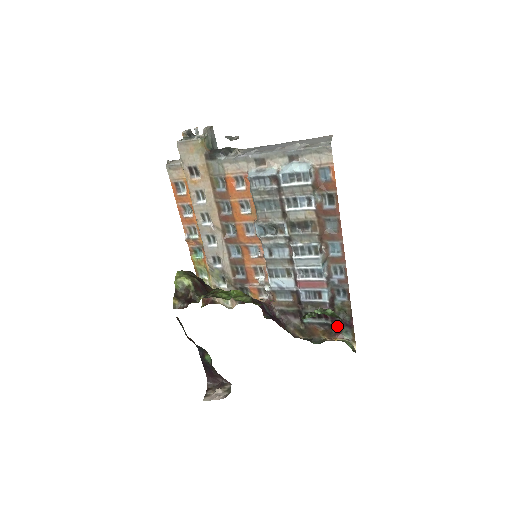
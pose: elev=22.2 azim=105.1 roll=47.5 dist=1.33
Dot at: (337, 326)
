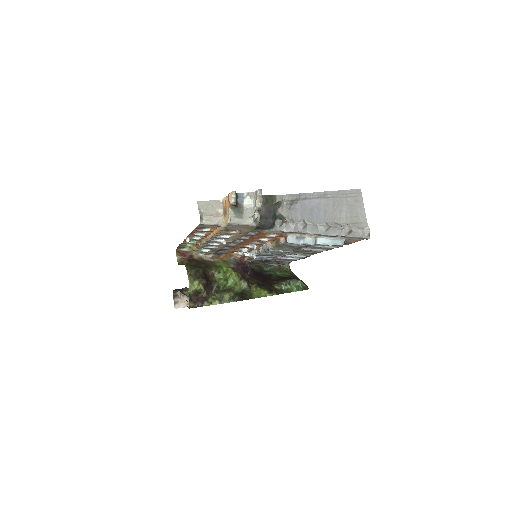
Dot at: occluded
